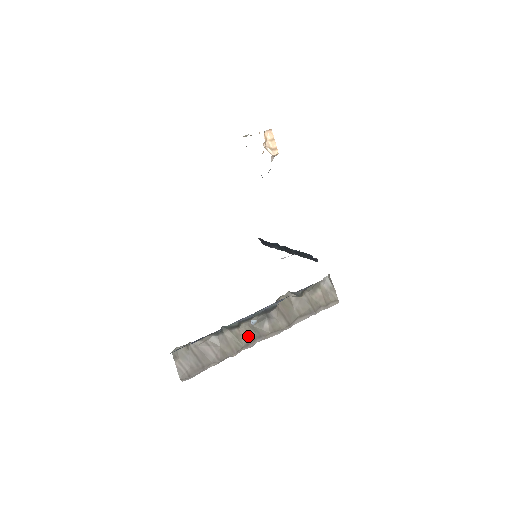
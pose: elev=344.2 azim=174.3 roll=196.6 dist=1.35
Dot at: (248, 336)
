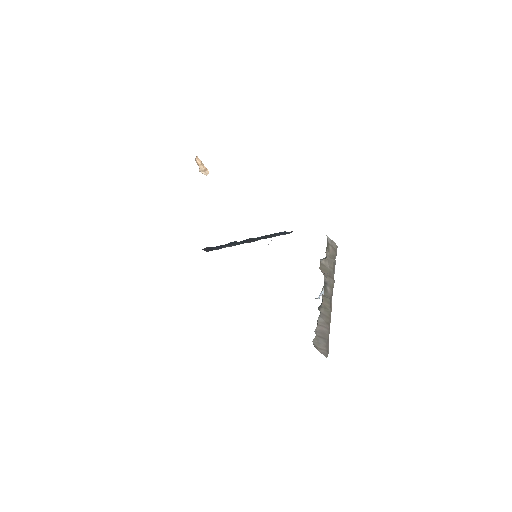
Dot at: (328, 303)
